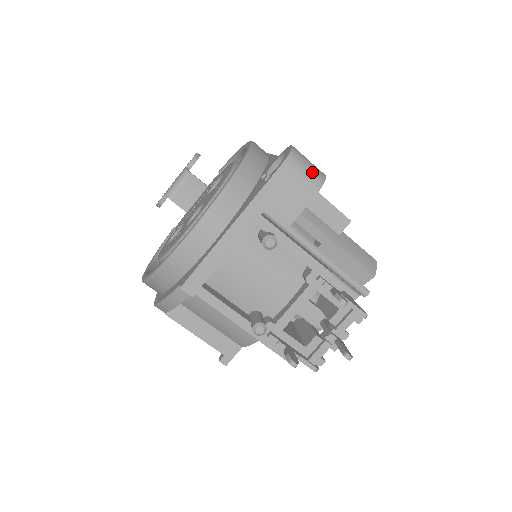
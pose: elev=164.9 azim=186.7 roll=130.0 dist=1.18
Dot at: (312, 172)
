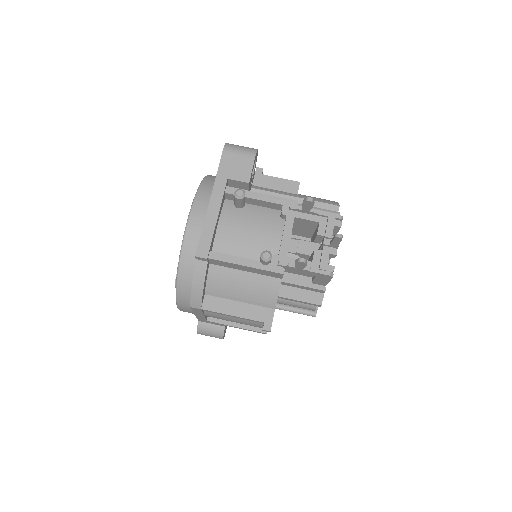
Dot at: (246, 148)
